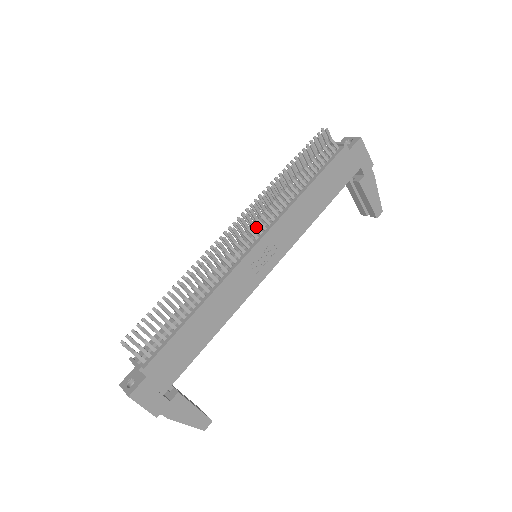
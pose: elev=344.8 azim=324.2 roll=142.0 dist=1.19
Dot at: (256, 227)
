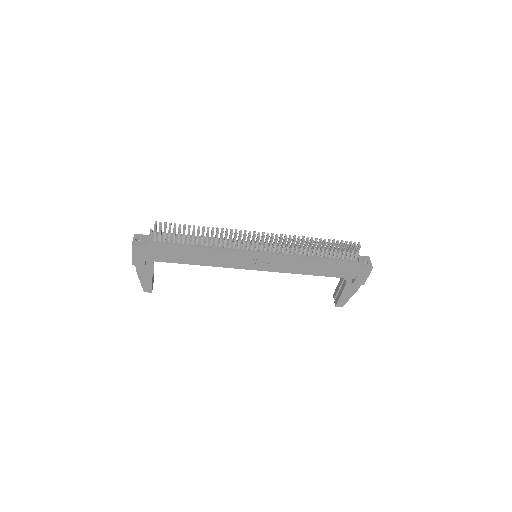
Dot at: (271, 246)
